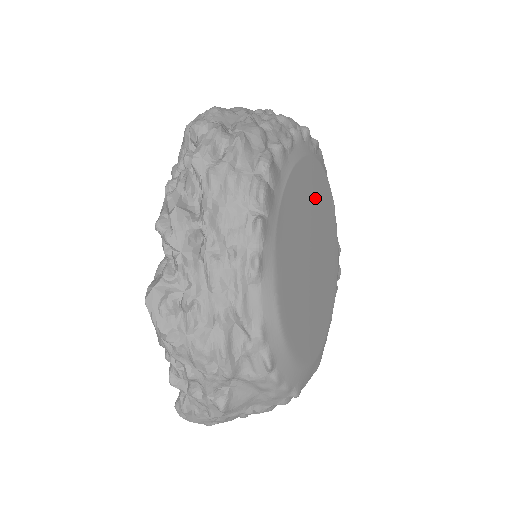
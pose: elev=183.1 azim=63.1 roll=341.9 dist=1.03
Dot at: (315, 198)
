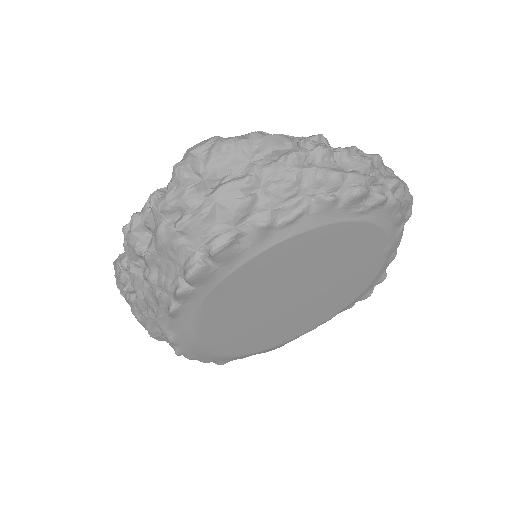
Dot at: (328, 256)
